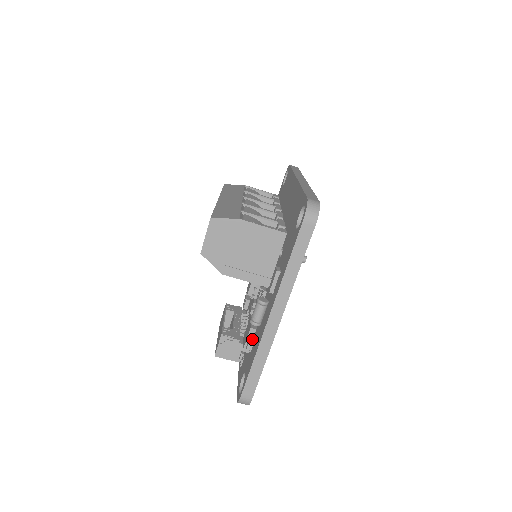
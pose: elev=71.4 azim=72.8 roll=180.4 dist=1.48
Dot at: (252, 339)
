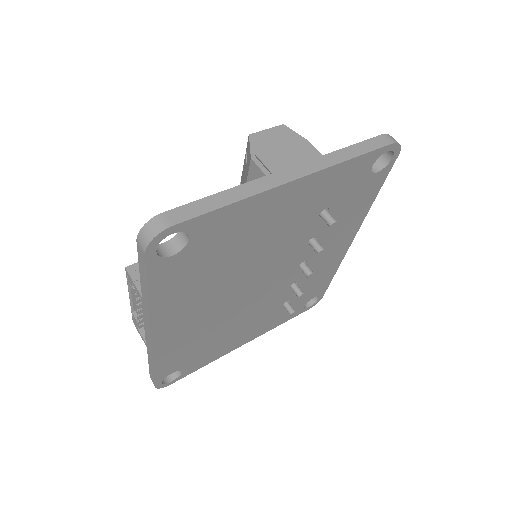
Dot at: occluded
